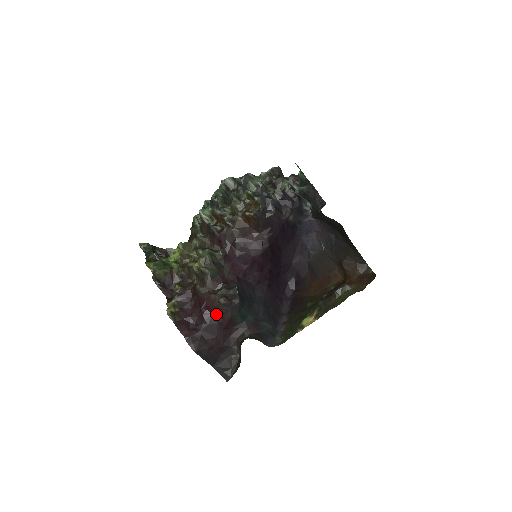
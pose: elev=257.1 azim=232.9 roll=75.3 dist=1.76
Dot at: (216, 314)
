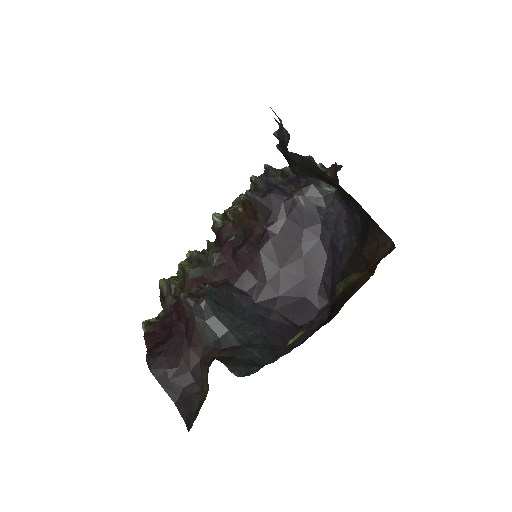
Dot at: (184, 322)
